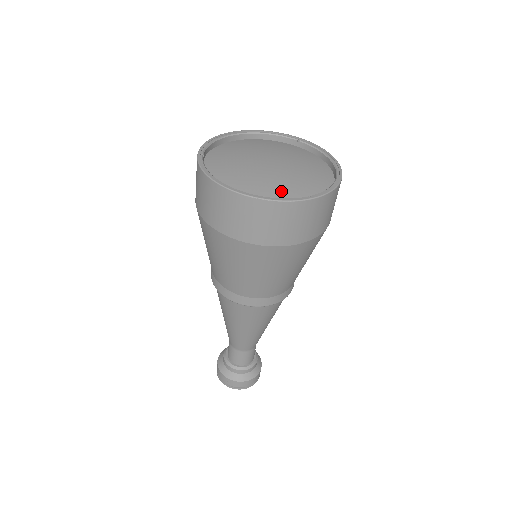
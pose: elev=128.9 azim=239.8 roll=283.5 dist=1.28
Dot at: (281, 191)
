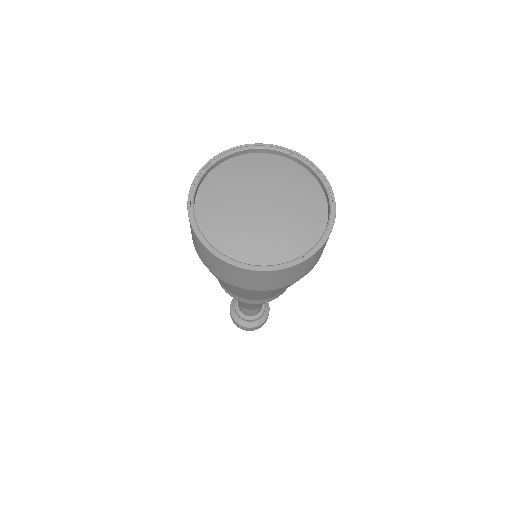
Dot at: (274, 248)
